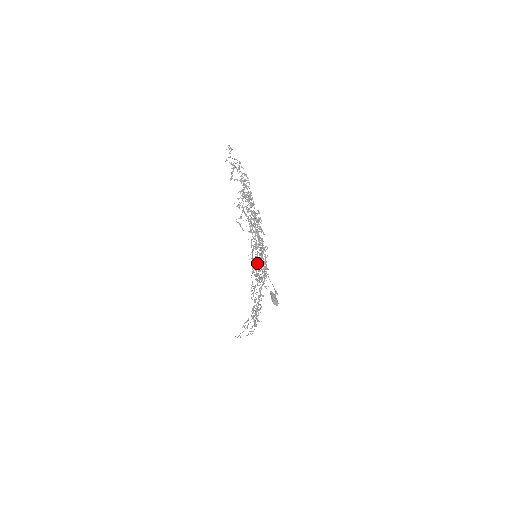
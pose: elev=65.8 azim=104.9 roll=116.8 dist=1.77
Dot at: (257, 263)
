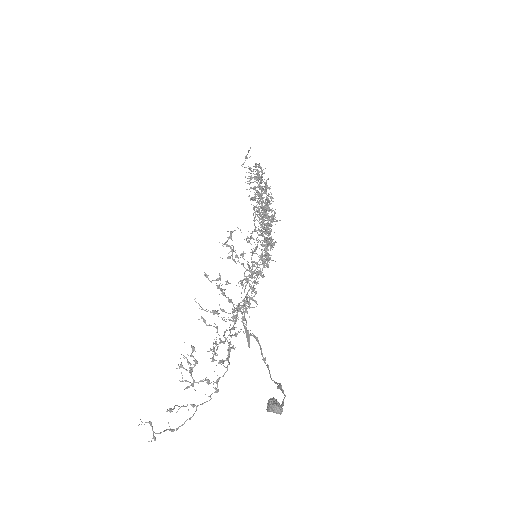
Dot at: (255, 272)
